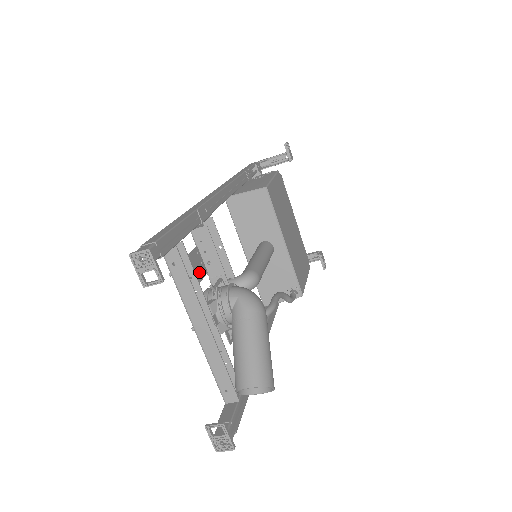
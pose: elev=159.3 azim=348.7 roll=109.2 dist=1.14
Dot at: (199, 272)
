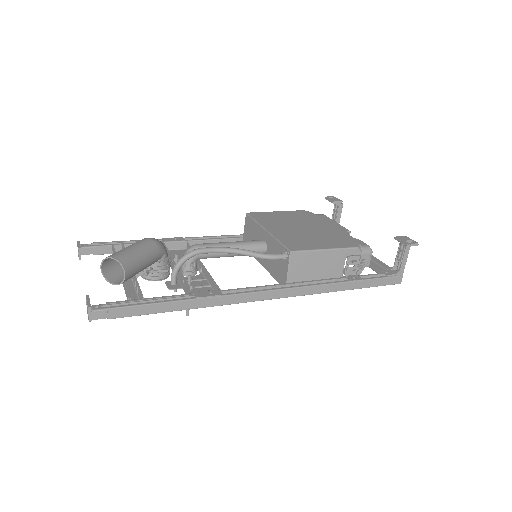
Dot at: occluded
